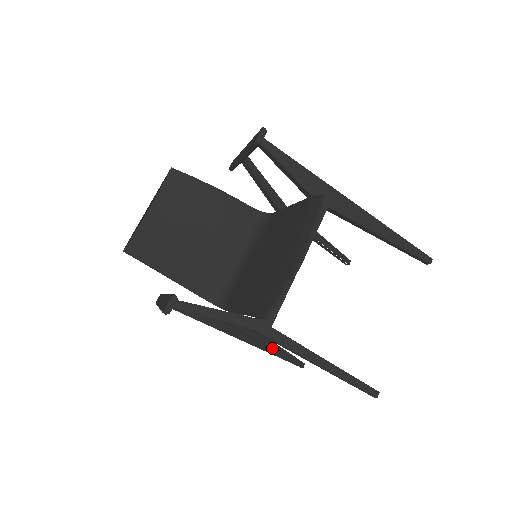
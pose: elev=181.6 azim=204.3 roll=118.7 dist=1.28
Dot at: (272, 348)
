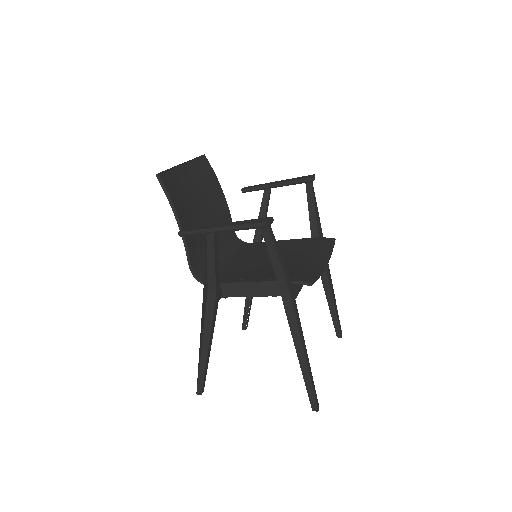
Dot at: (208, 351)
